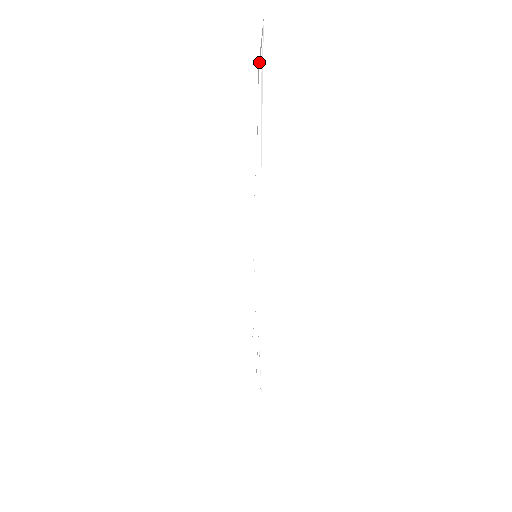
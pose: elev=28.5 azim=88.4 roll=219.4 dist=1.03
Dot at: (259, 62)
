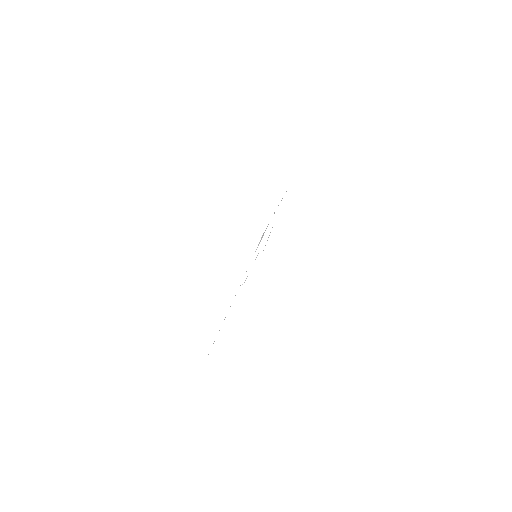
Dot at: (256, 249)
